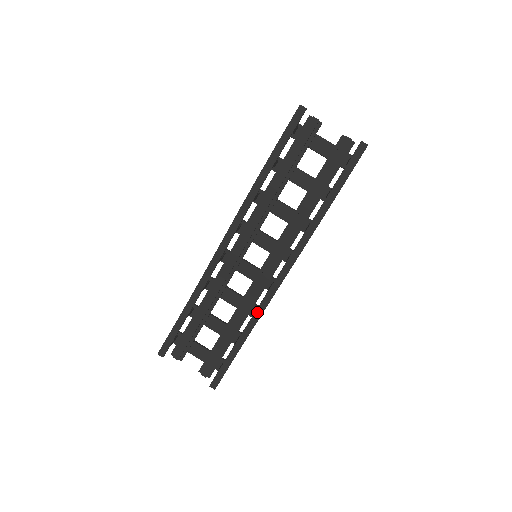
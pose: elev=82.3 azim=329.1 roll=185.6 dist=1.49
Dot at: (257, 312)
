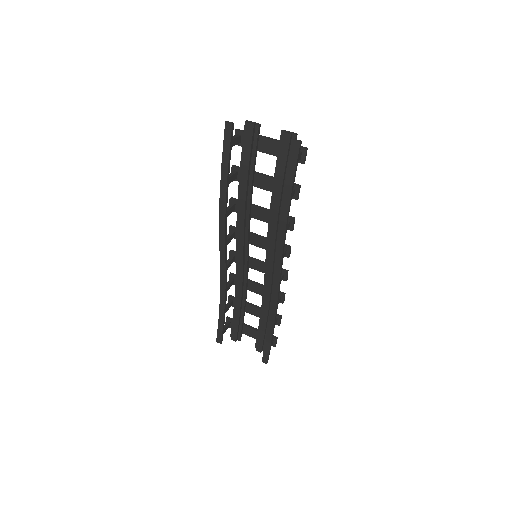
Dot at: (272, 304)
